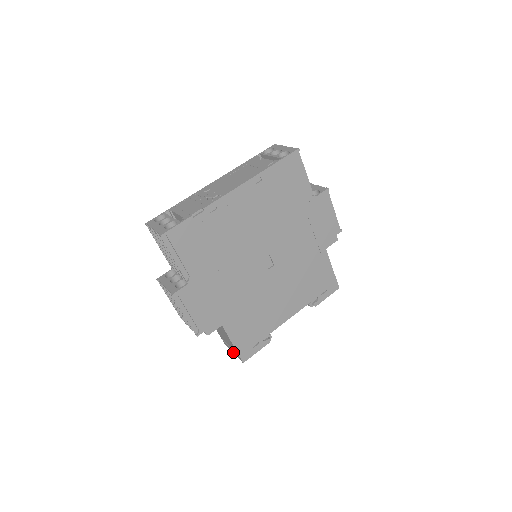
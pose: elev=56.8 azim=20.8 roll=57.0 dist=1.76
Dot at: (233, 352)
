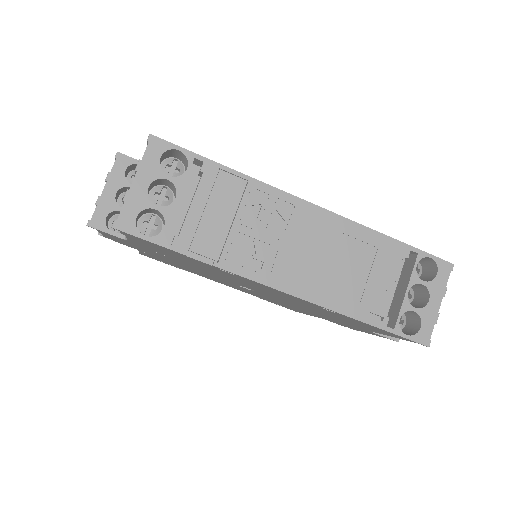
Dot at: occluded
